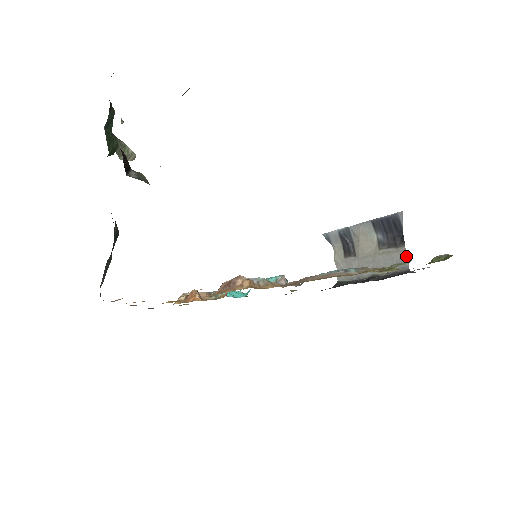
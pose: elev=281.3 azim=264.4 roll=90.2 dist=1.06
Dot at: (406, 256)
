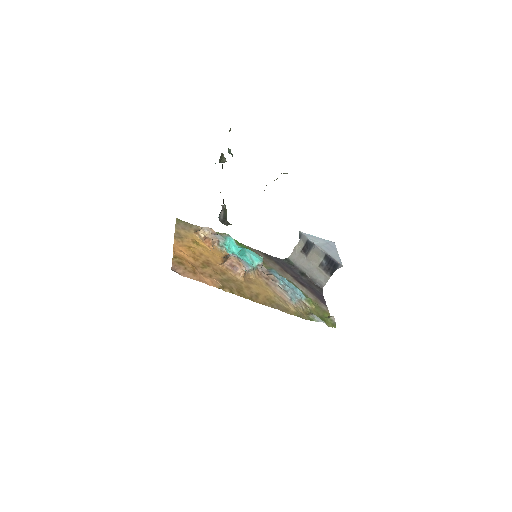
Dot at: occluded
